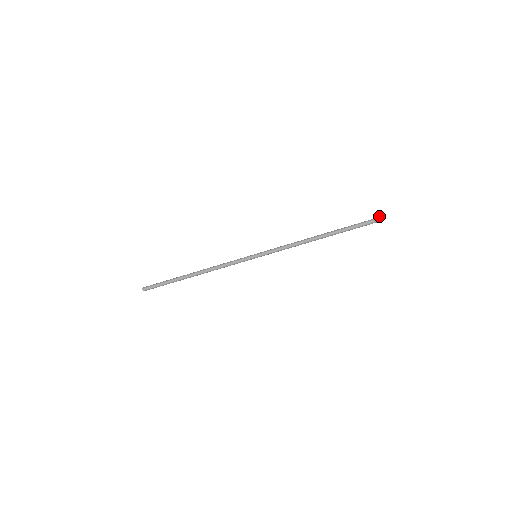
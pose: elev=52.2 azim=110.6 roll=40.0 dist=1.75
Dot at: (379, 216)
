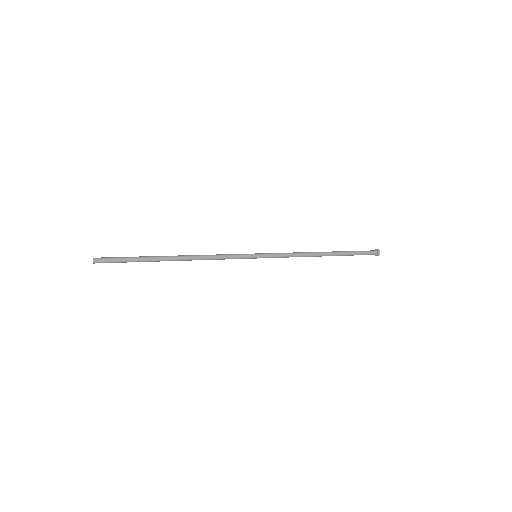
Dot at: (379, 250)
